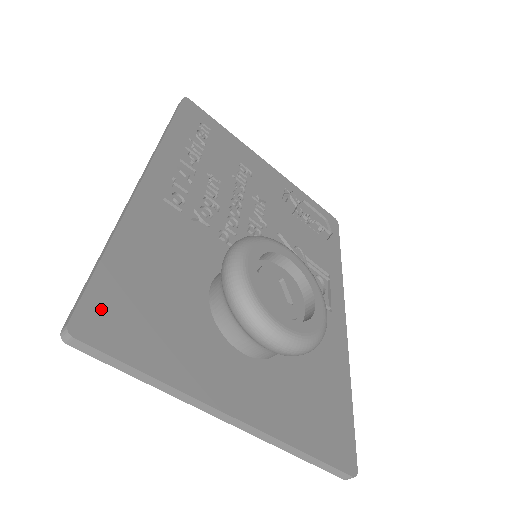
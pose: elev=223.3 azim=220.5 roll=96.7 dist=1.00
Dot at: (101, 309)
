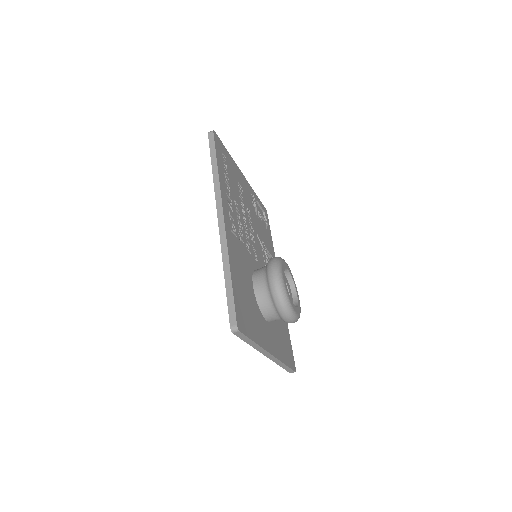
Dot at: (239, 313)
